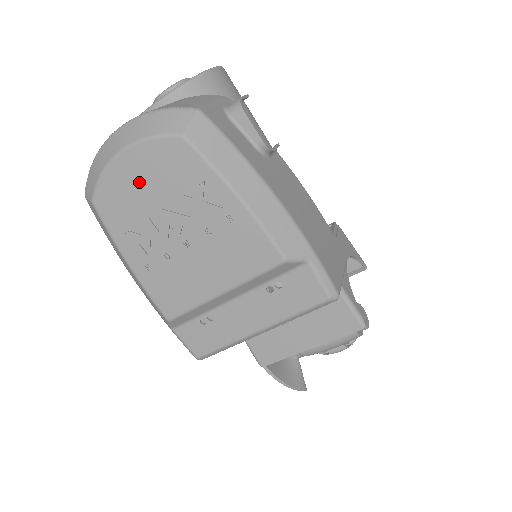
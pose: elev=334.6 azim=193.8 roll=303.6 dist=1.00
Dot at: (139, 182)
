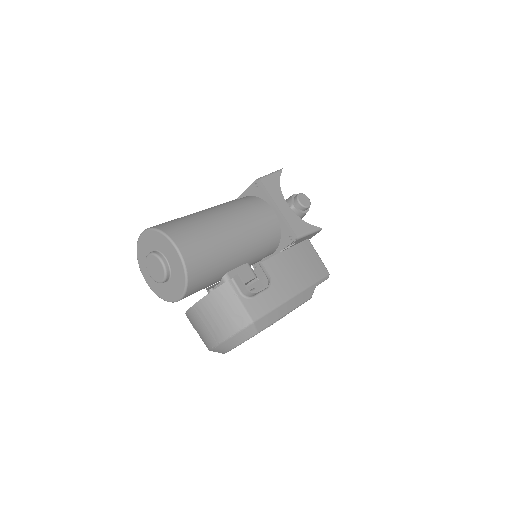
Dot at: occluded
